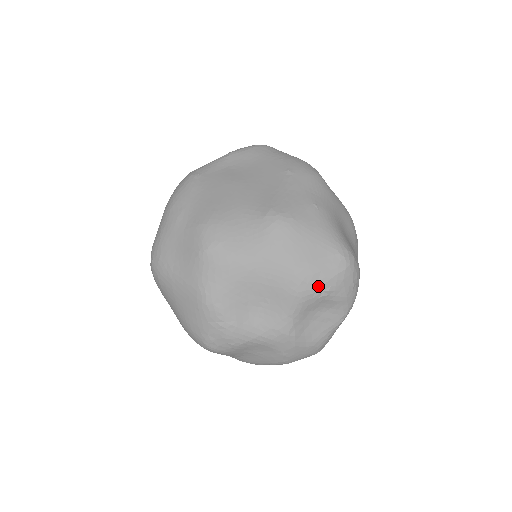
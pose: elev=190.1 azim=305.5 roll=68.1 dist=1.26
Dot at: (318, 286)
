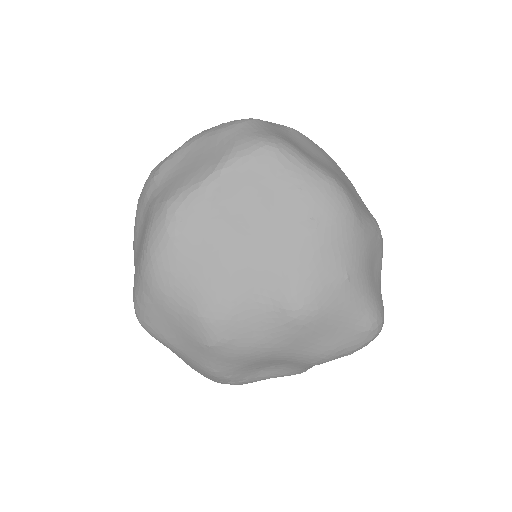
Dot at: (339, 356)
